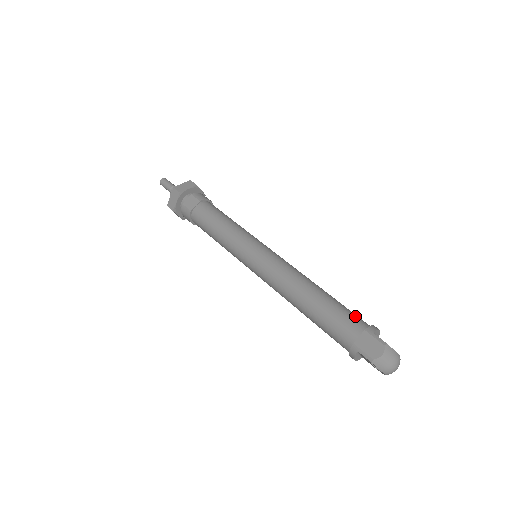
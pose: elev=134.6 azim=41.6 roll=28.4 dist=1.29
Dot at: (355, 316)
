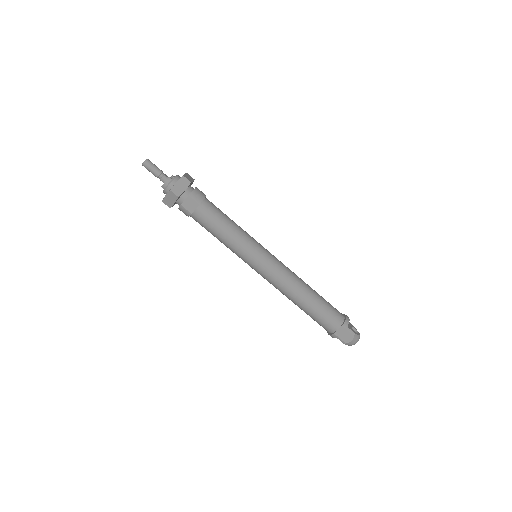
Dot at: (335, 312)
